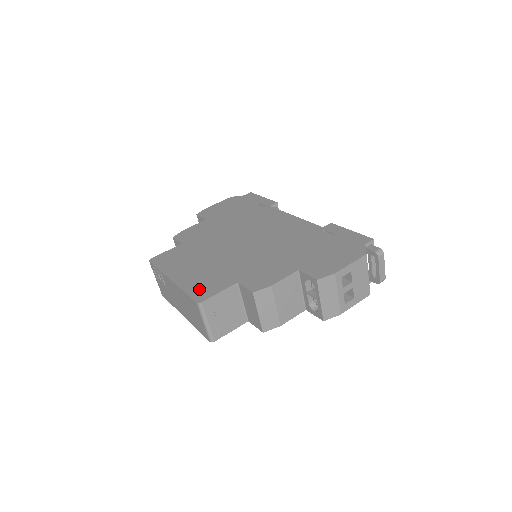
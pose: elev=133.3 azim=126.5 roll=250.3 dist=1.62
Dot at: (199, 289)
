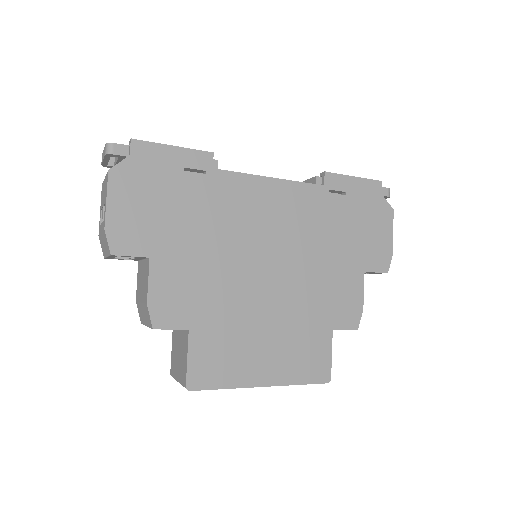
Dot at: (310, 369)
